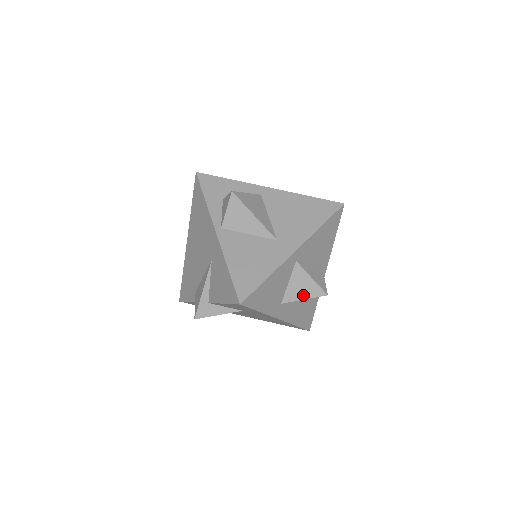
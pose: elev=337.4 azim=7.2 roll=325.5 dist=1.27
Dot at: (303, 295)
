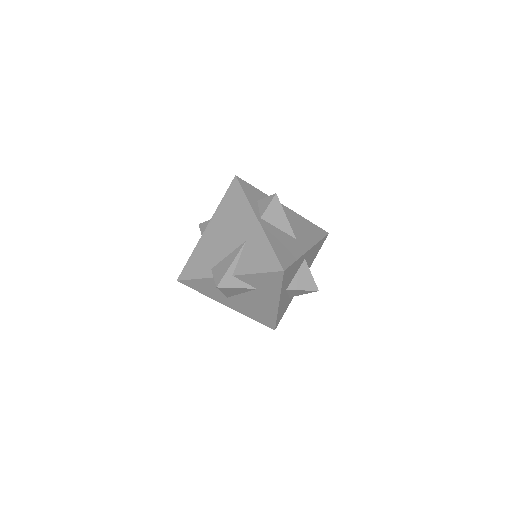
Dot at: (303, 287)
